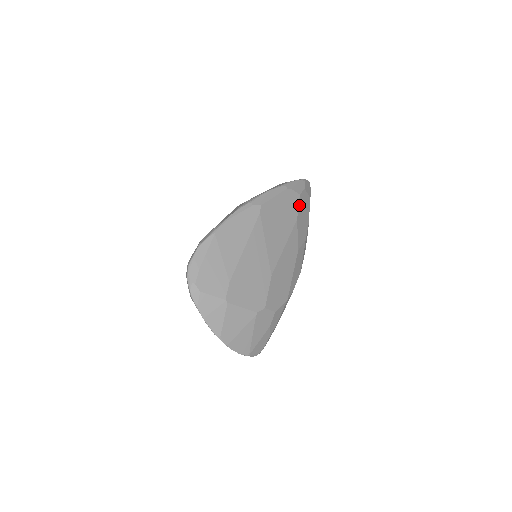
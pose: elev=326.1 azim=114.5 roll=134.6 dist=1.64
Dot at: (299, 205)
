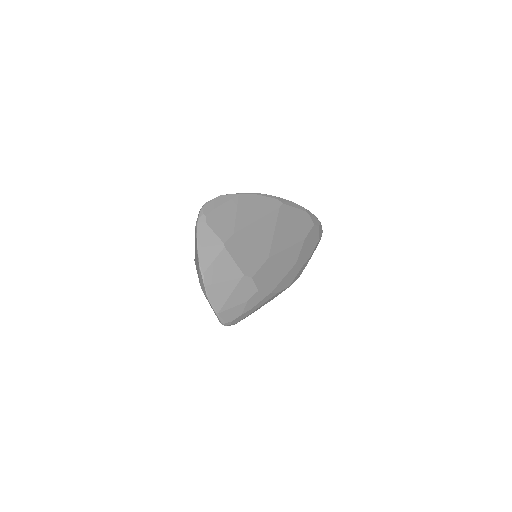
Dot at: (310, 231)
